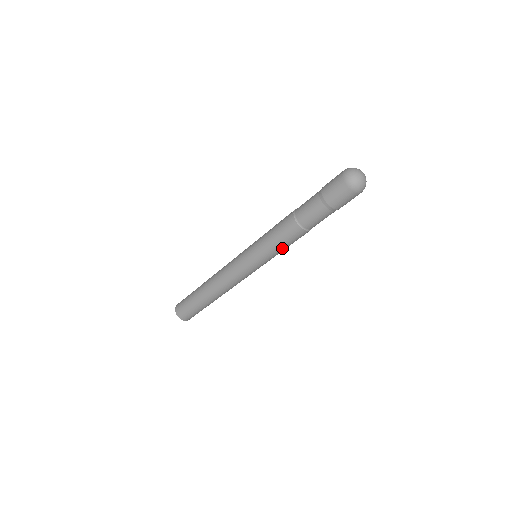
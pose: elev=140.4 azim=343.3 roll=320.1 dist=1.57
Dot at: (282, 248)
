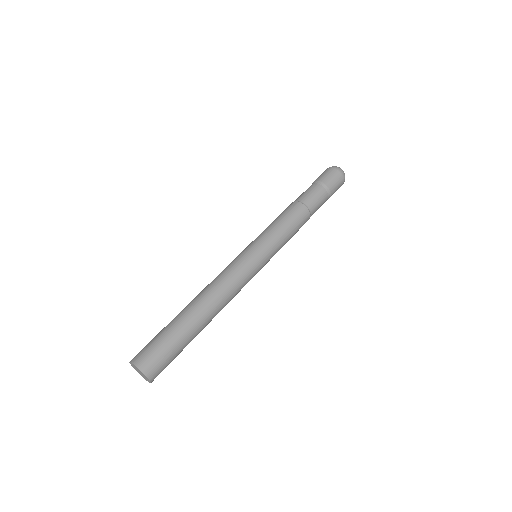
Dot at: (290, 238)
